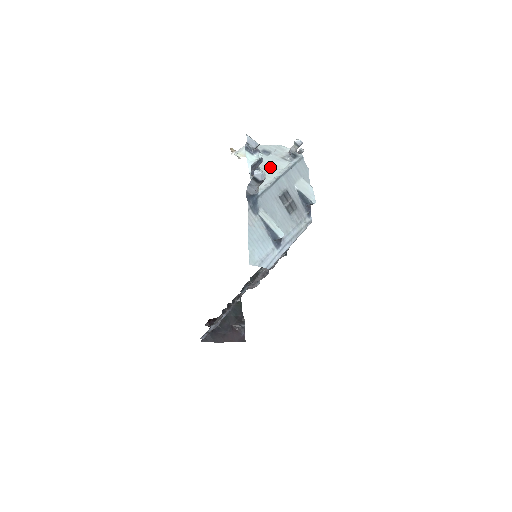
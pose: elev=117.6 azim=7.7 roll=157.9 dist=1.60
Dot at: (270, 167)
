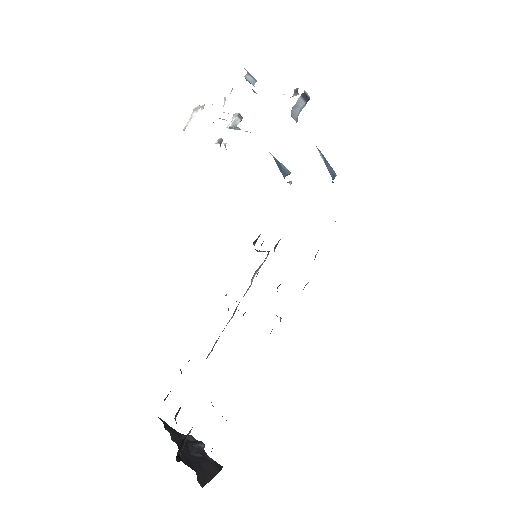
Dot at: occluded
